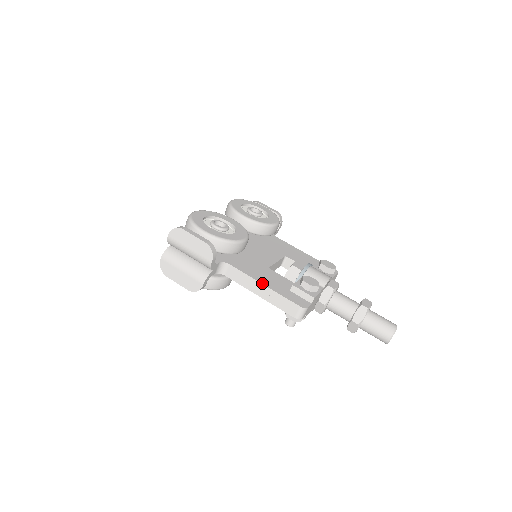
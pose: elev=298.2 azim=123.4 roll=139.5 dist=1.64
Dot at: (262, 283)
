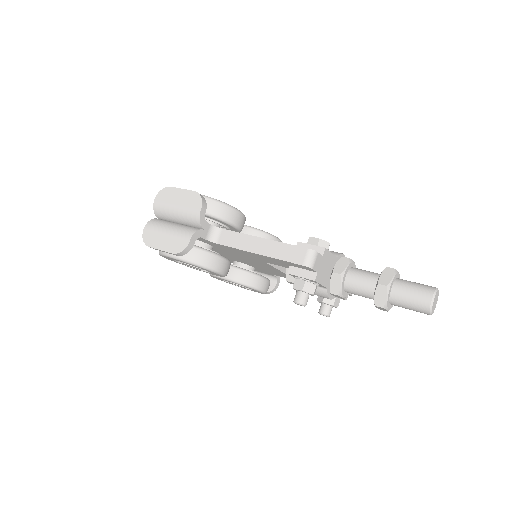
Dot at: (260, 237)
